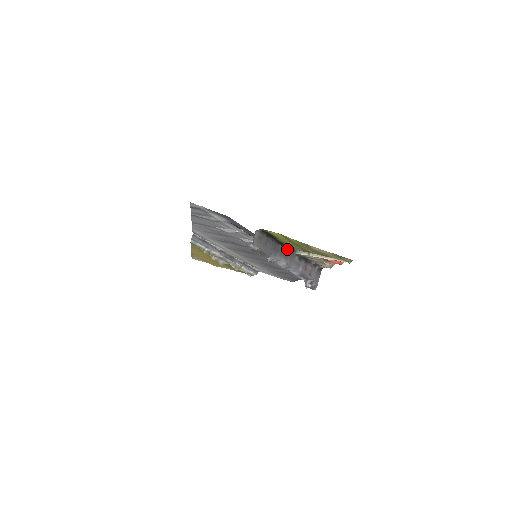
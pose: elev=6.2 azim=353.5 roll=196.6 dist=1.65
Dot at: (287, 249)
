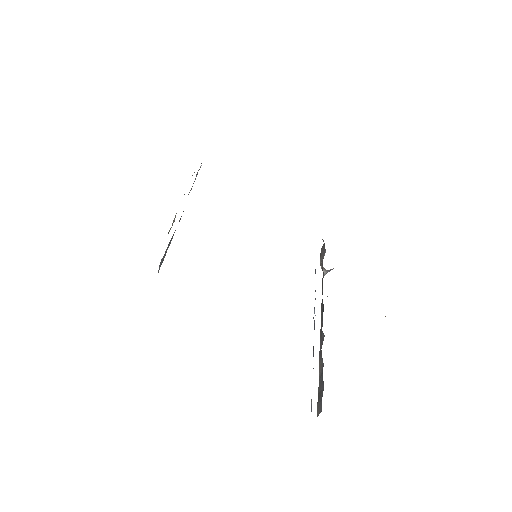
Dot at: occluded
